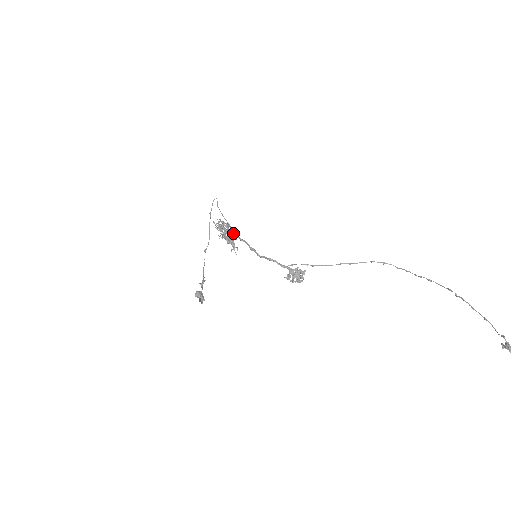
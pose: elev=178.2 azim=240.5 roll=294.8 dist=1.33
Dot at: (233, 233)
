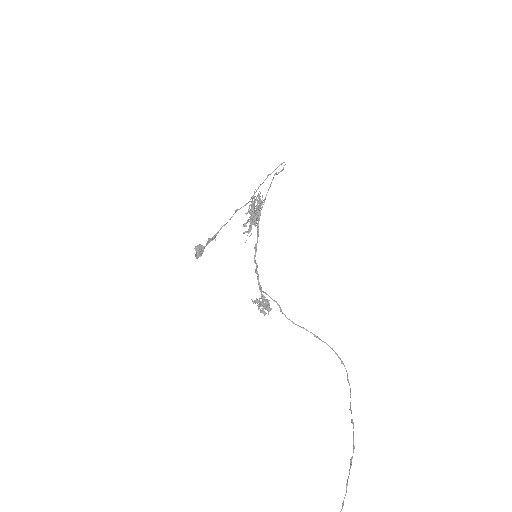
Dot at: (255, 218)
